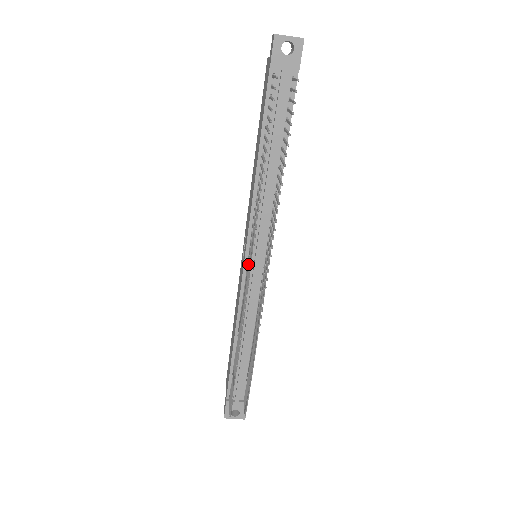
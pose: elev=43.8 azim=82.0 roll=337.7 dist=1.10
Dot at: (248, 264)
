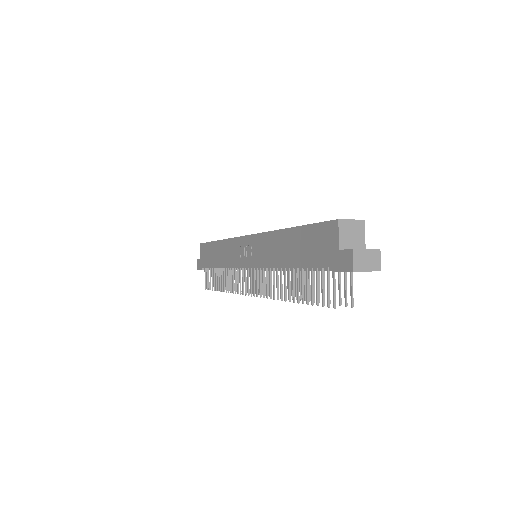
Dot at: occluded
